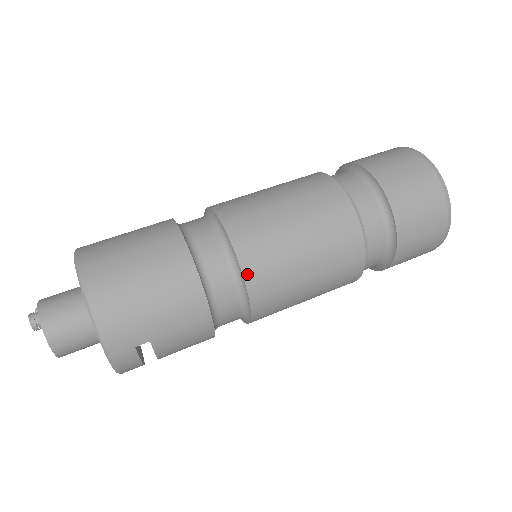
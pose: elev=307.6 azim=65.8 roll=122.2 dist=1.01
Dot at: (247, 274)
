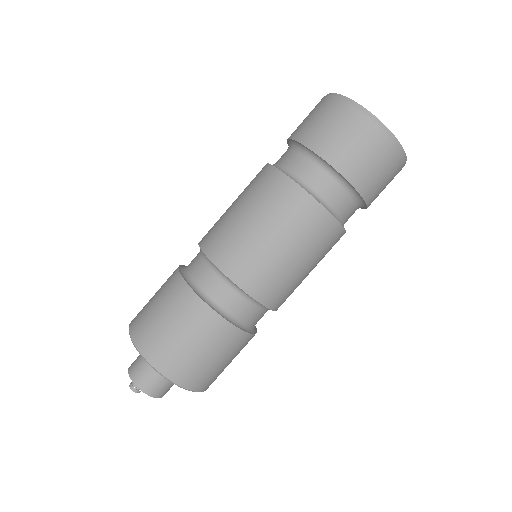
Dot at: occluded
